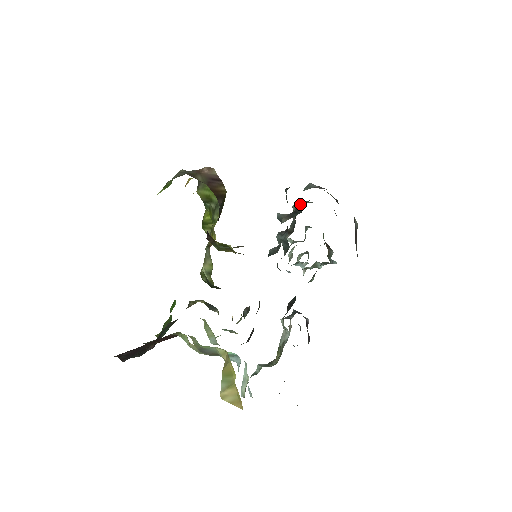
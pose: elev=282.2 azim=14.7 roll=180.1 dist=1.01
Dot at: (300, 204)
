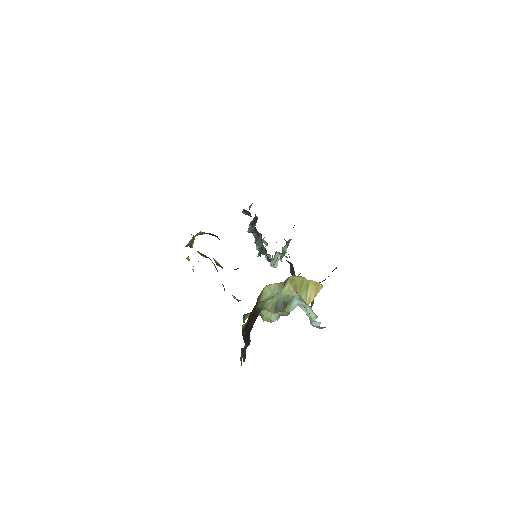
Dot at: (252, 221)
